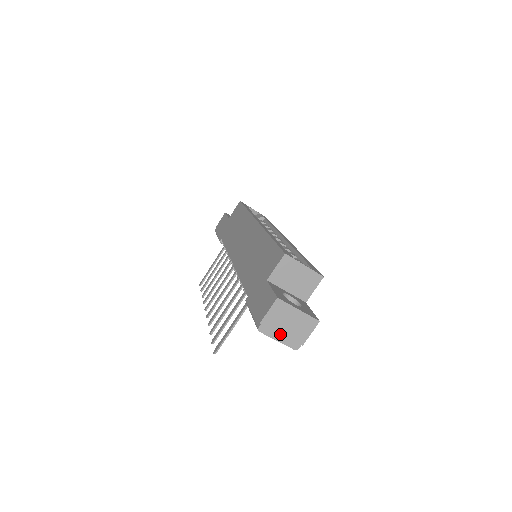
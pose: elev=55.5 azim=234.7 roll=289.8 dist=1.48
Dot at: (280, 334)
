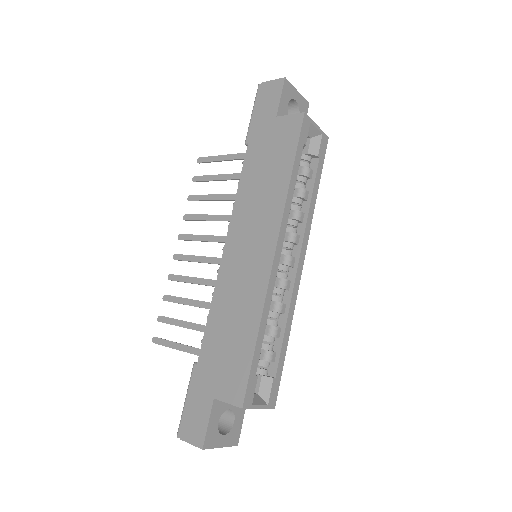
Dot at: occluded
